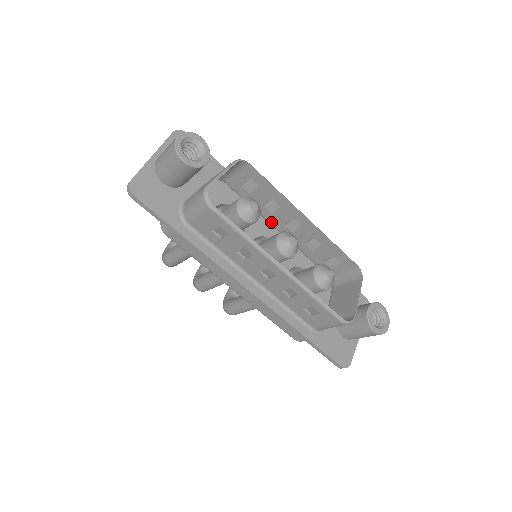
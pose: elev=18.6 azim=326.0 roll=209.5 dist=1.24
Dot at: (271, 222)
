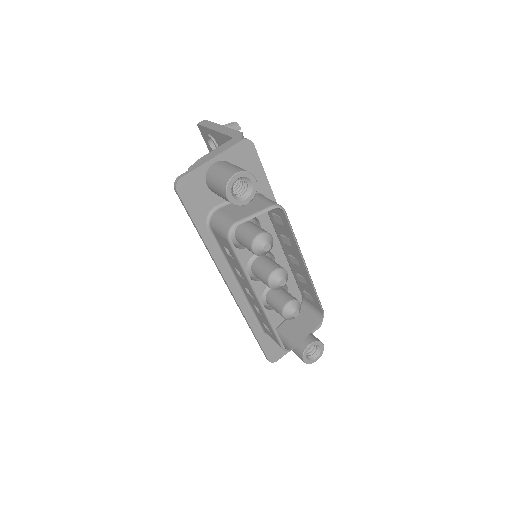
Dot at: (281, 244)
